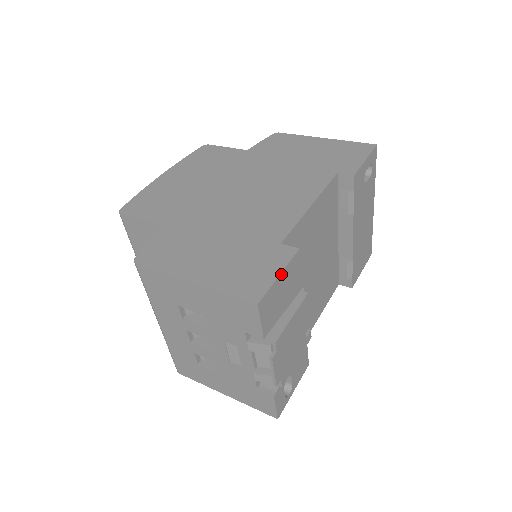
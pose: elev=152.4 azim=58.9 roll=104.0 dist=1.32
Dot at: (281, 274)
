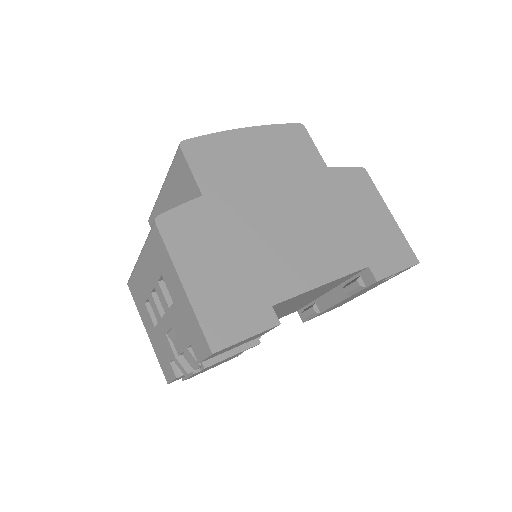
Dot at: (250, 337)
